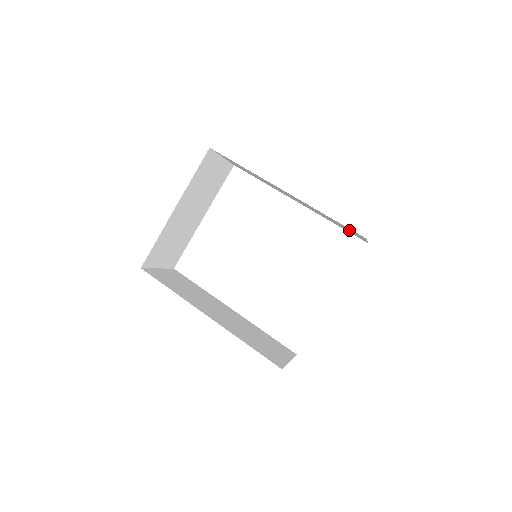
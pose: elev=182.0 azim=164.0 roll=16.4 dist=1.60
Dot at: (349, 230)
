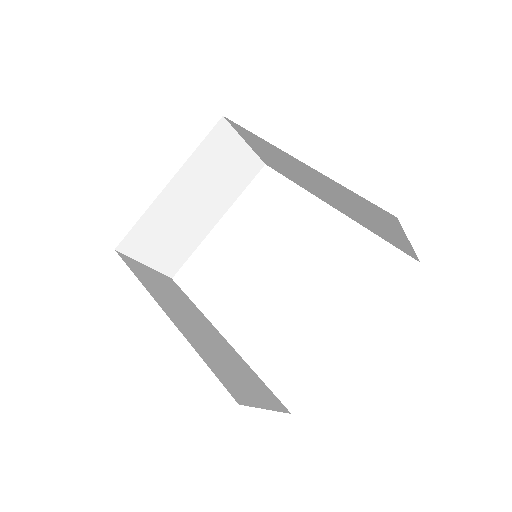
Dot at: (383, 223)
